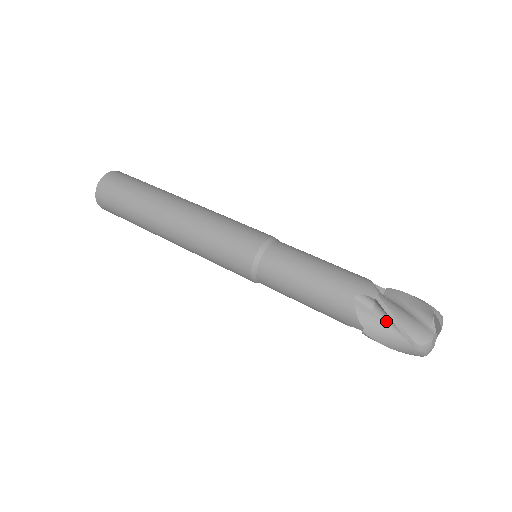
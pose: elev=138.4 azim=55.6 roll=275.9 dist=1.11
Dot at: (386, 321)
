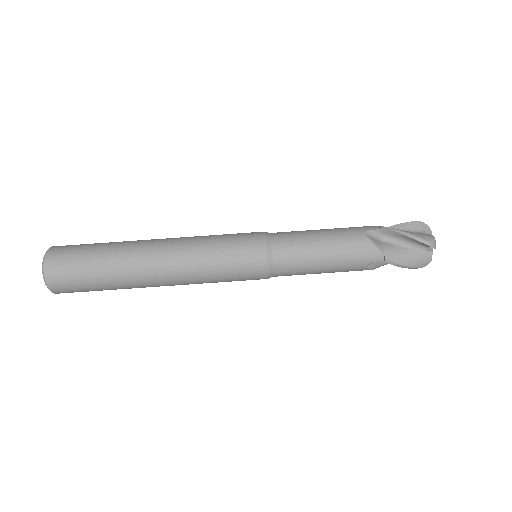
Dot at: occluded
